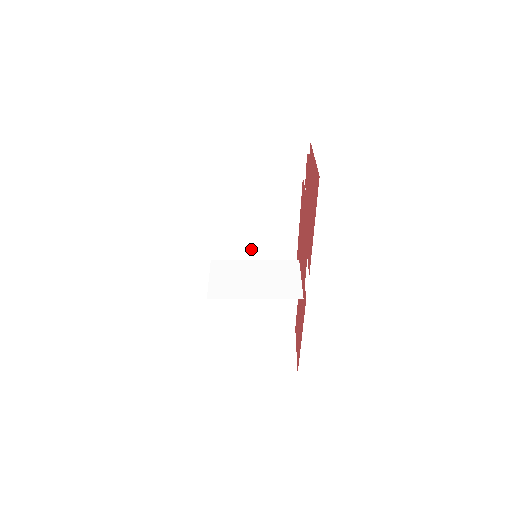
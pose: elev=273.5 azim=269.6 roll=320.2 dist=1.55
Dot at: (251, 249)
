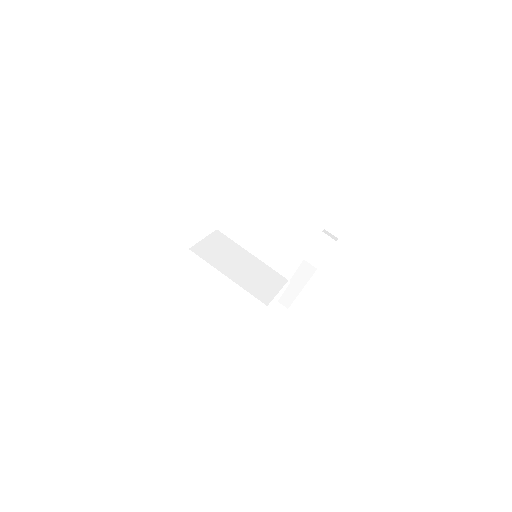
Dot at: (256, 247)
